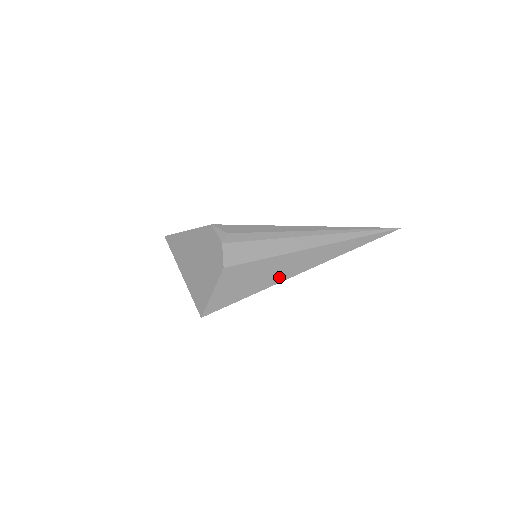
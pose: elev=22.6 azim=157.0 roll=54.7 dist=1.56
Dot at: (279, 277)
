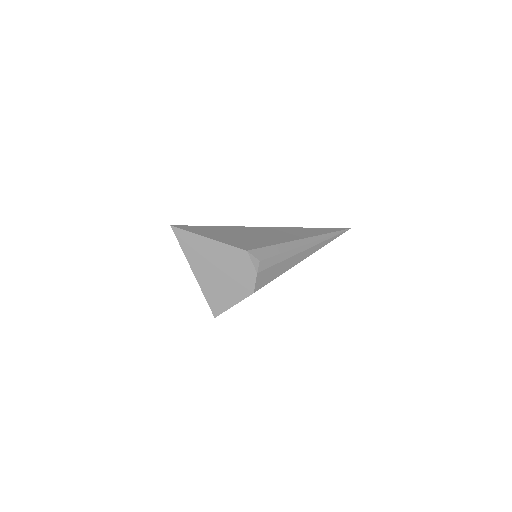
Dot at: occluded
